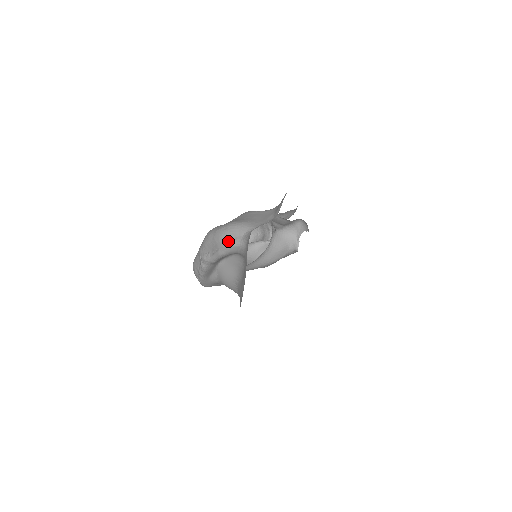
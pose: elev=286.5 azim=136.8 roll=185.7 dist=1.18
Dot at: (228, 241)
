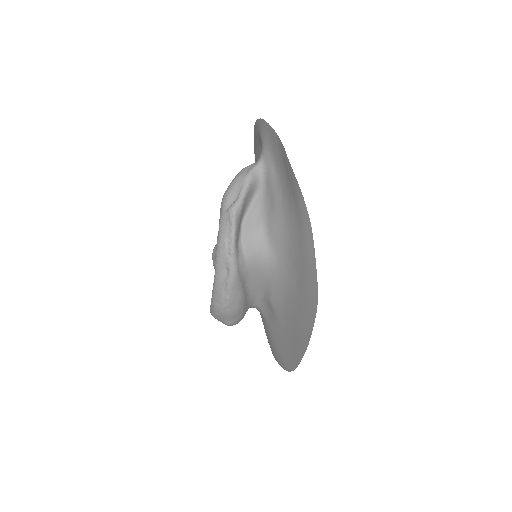
Dot at: (247, 172)
